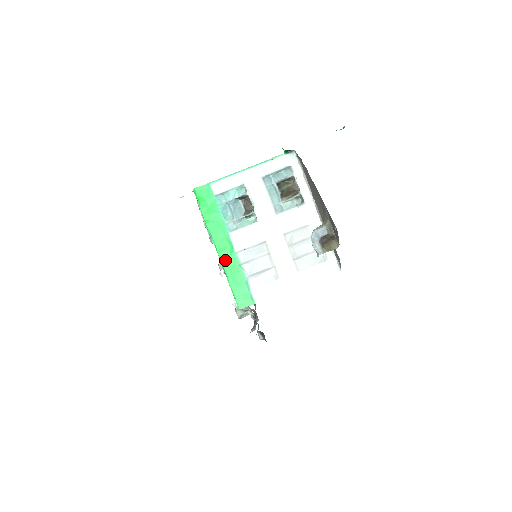
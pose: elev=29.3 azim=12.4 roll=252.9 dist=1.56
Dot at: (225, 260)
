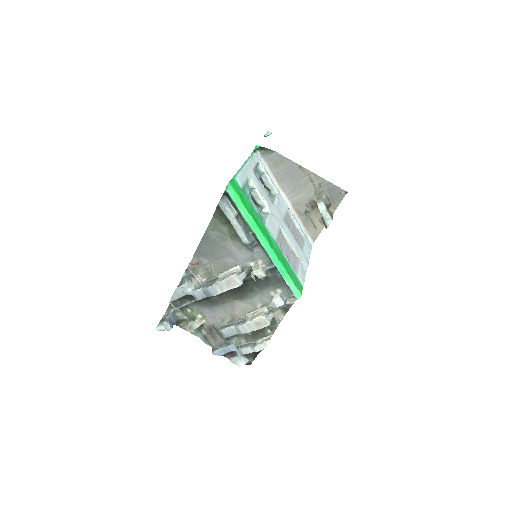
Dot at: (275, 251)
